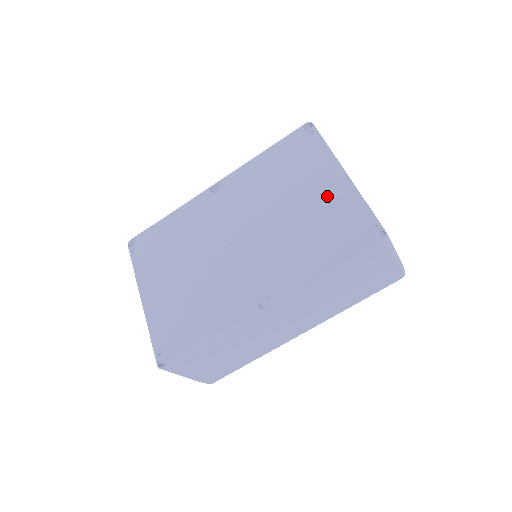
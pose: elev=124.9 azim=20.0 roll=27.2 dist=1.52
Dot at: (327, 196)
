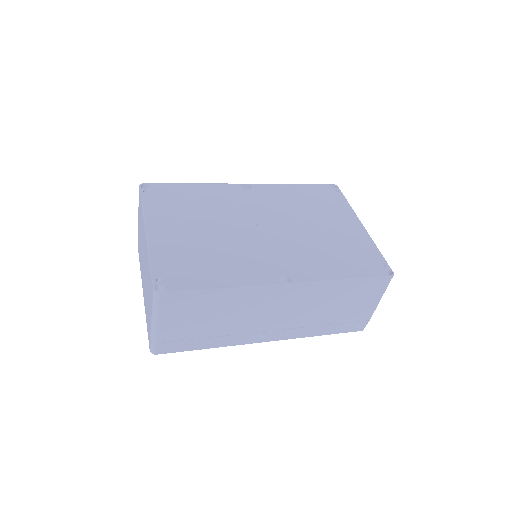
Dot at: (347, 232)
